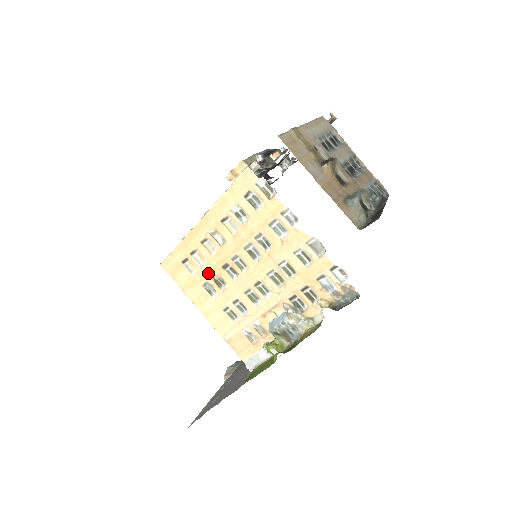
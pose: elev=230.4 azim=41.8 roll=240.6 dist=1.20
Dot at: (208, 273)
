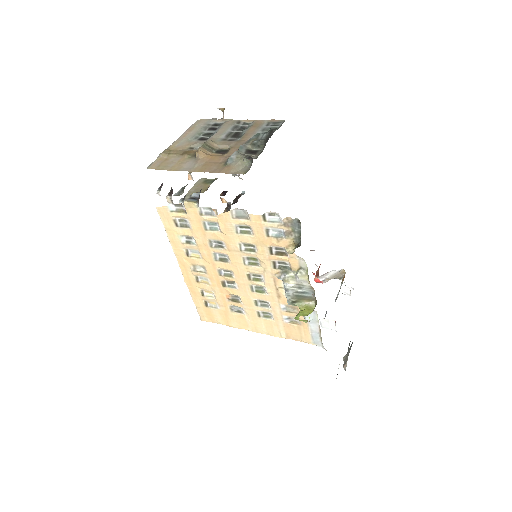
Dot at: (223, 299)
